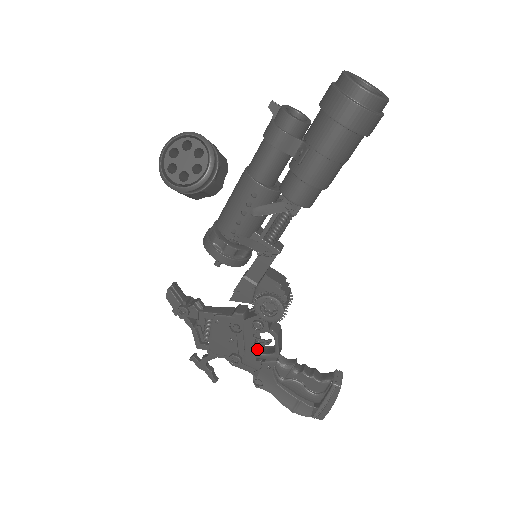
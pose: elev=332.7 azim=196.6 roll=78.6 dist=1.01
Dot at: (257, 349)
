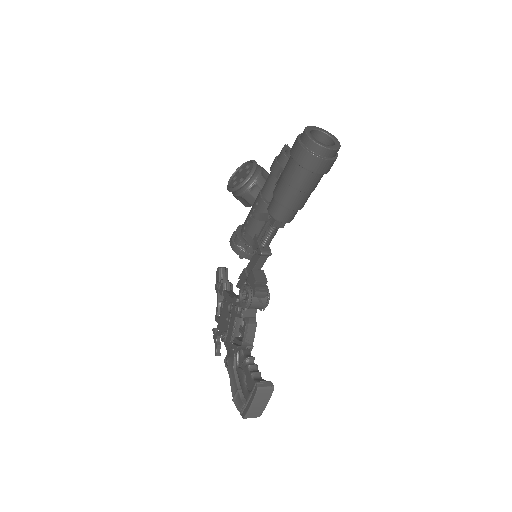
Dot at: occluded
